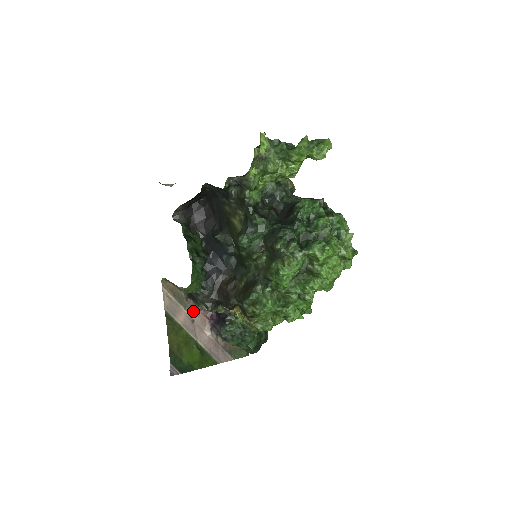
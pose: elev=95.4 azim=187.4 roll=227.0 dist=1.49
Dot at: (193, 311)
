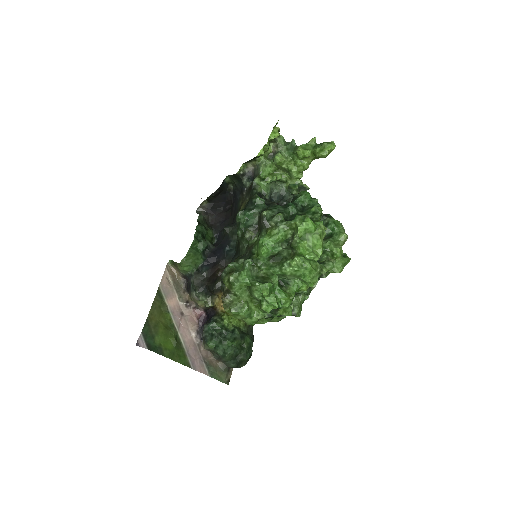
Dot at: (186, 305)
